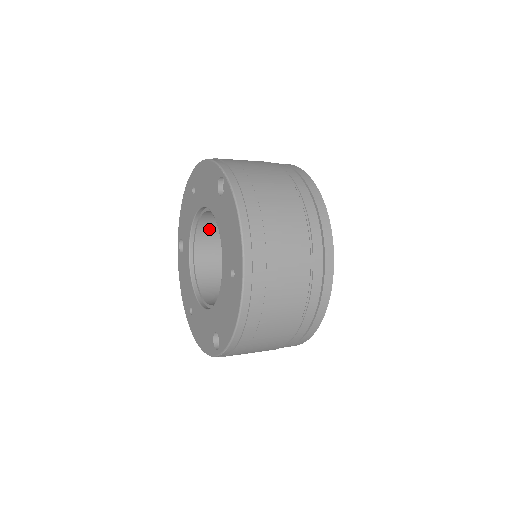
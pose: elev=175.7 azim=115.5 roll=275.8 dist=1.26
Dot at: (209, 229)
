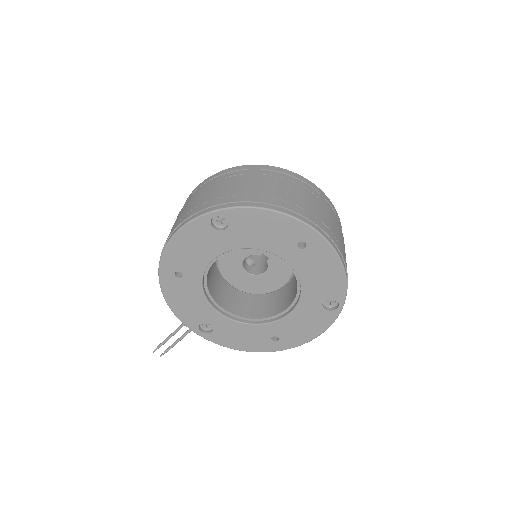
Dot at: (212, 286)
